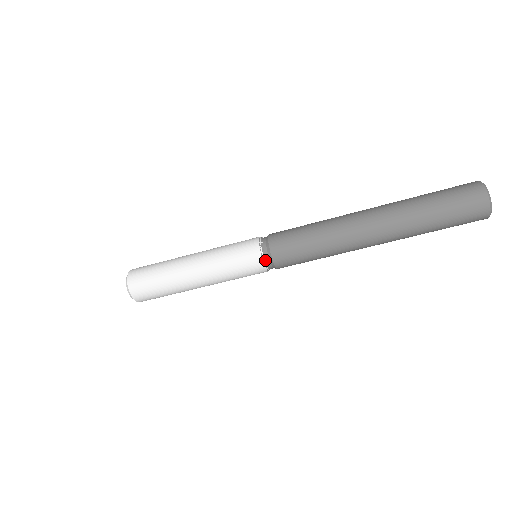
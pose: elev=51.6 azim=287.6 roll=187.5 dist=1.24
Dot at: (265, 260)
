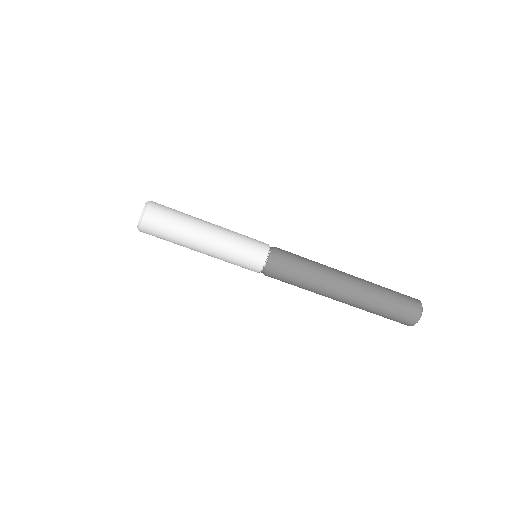
Dot at: (261, 272)
